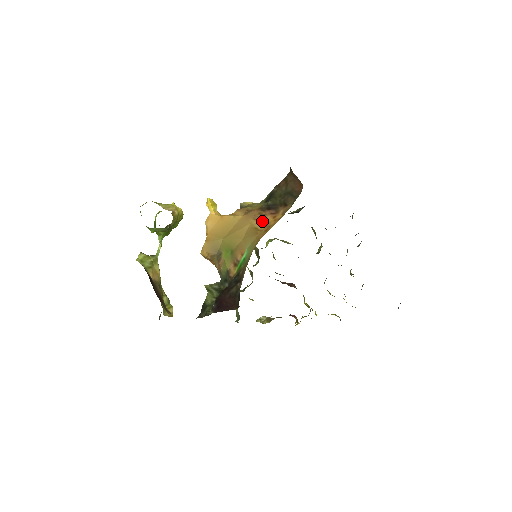
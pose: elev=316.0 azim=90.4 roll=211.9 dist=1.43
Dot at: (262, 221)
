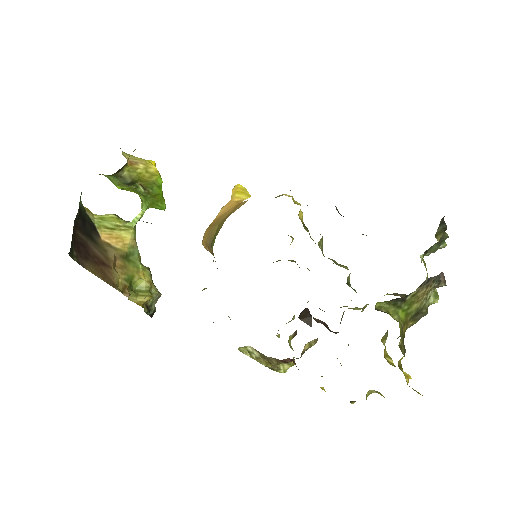
Dot at: occluded
